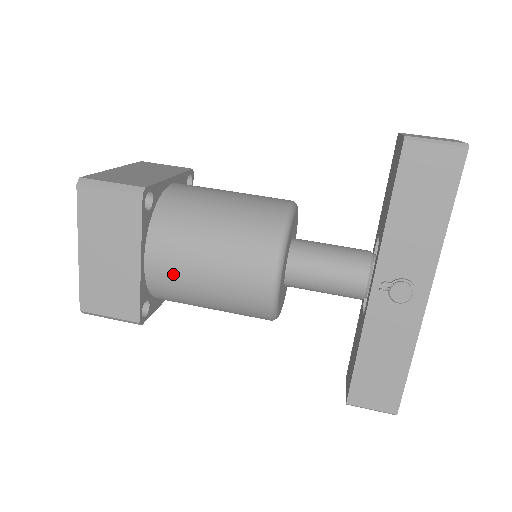
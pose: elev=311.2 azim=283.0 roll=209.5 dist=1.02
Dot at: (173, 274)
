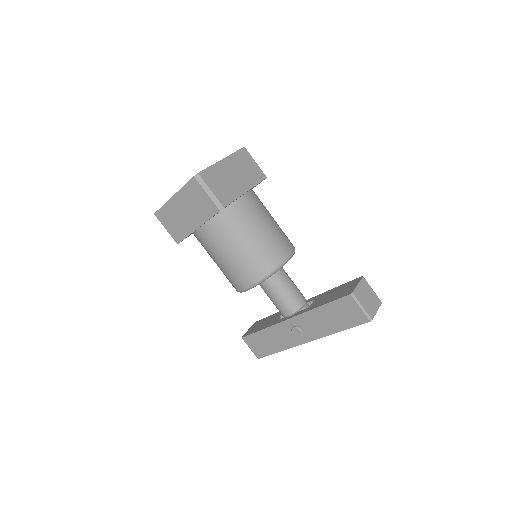
Dot at: (208, 243)
